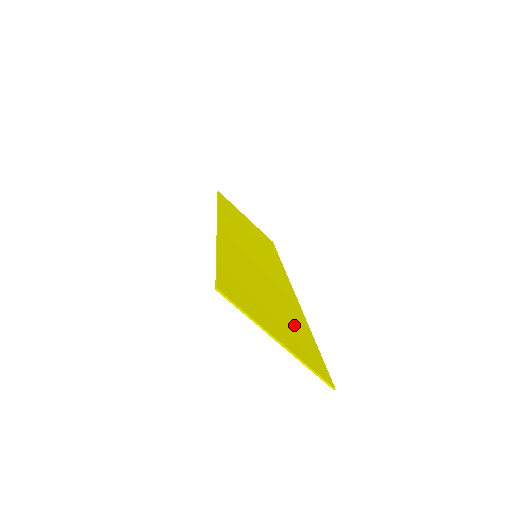
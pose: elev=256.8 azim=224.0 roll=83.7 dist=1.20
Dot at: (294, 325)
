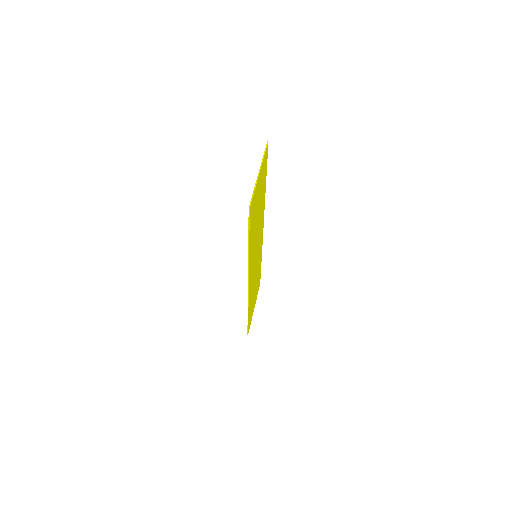
Dot at: (254, 222)
